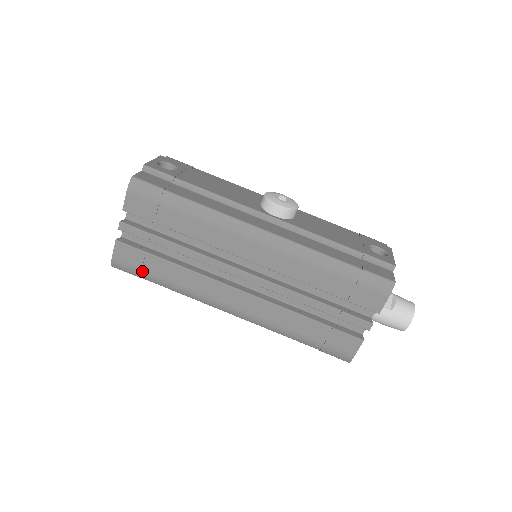
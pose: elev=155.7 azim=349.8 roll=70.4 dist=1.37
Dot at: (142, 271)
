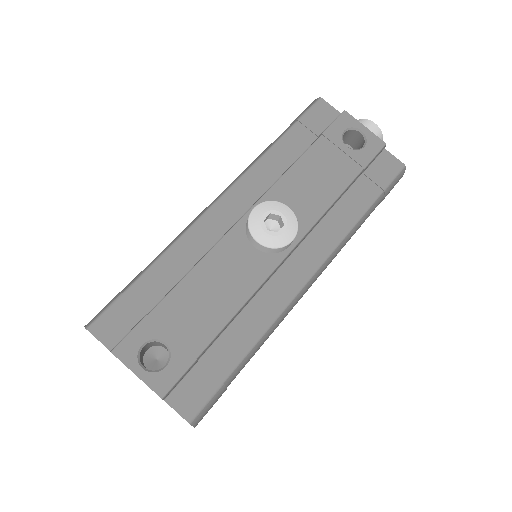
Dot at: occluded
